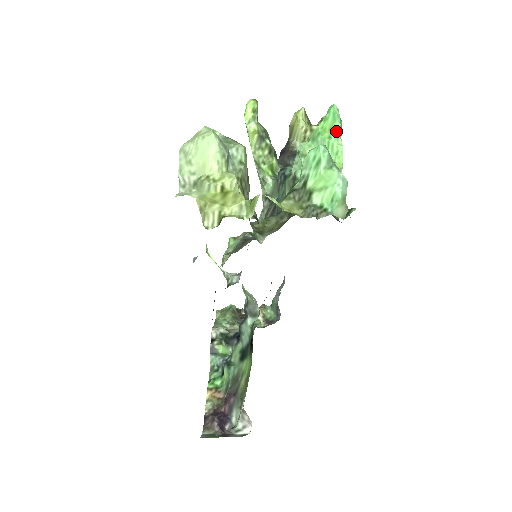
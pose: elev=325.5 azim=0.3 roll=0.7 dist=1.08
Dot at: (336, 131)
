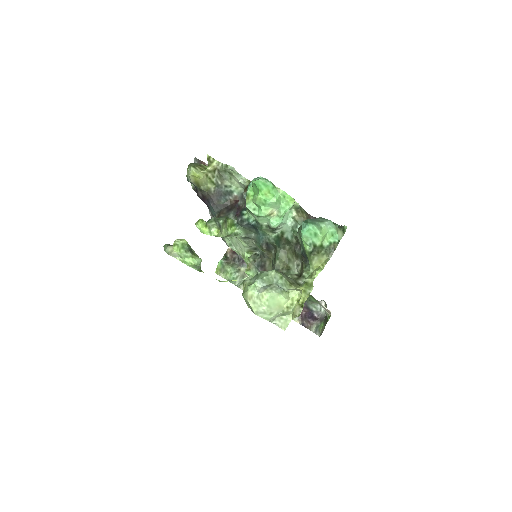
Dot at: (274, 190)
